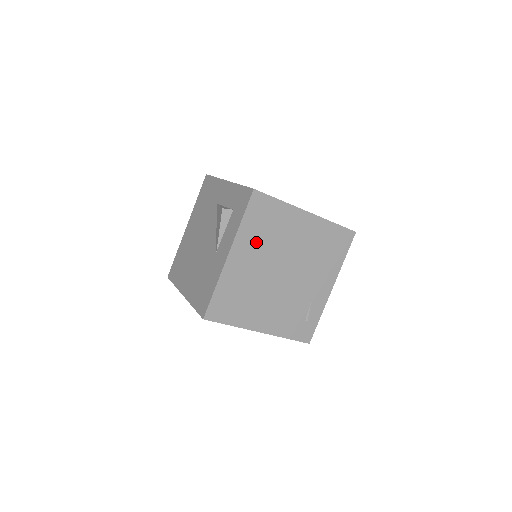
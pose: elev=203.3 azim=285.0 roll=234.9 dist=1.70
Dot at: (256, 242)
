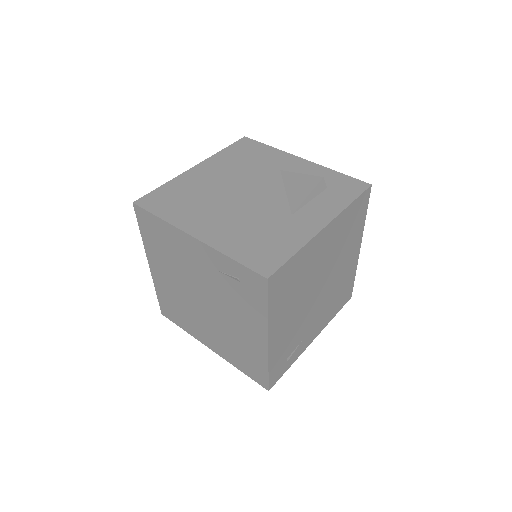
Dot at: (338, 236)
